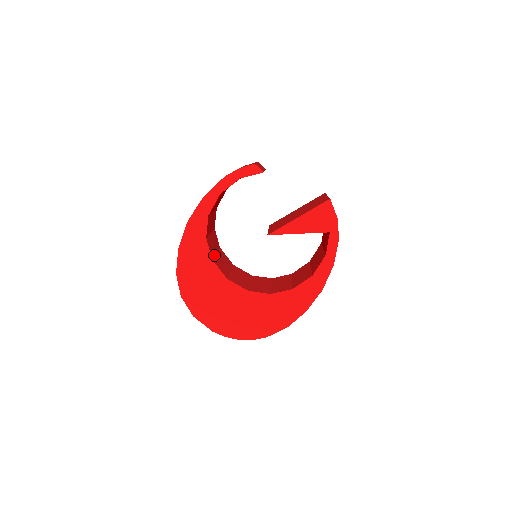
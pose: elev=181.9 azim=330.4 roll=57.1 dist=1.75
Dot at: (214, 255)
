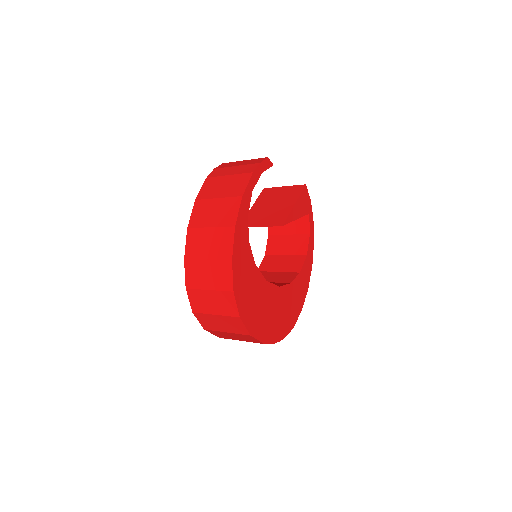
Dot at: occluded
